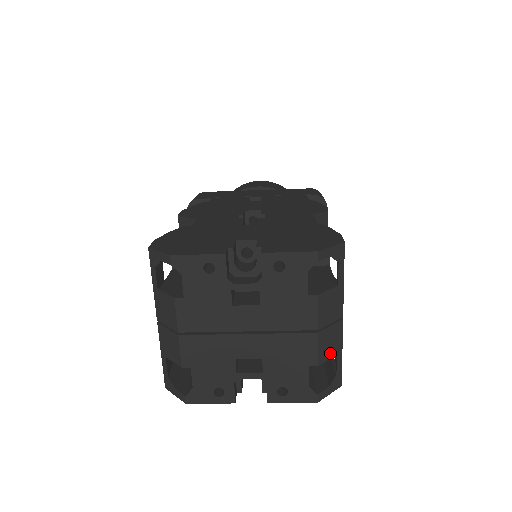
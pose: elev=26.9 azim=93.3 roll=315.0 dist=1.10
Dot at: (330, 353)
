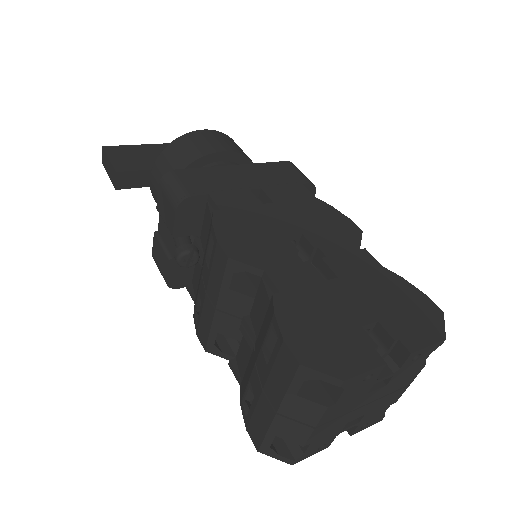
Dot at: occluded
